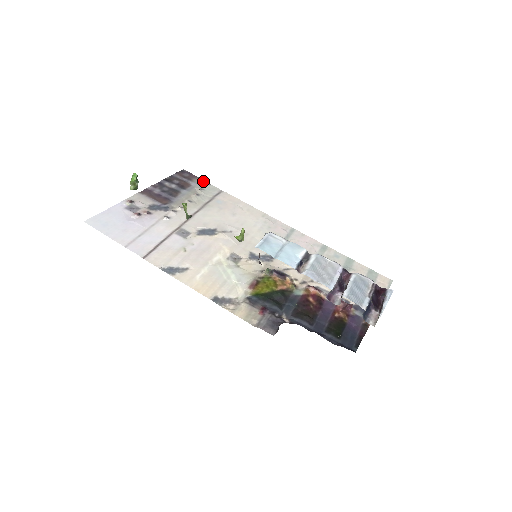
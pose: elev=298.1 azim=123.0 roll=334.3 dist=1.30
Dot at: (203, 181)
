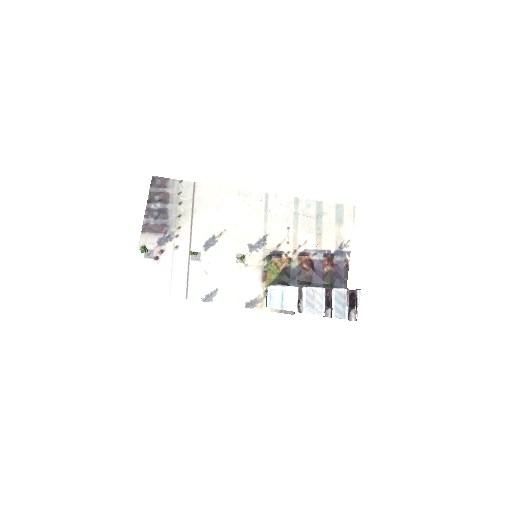
Dot at: (175, 181)
